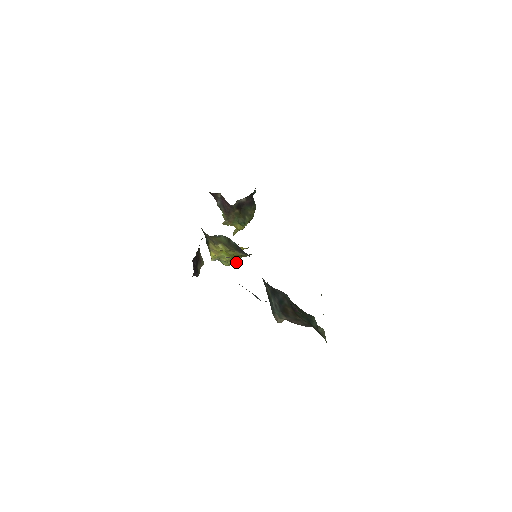
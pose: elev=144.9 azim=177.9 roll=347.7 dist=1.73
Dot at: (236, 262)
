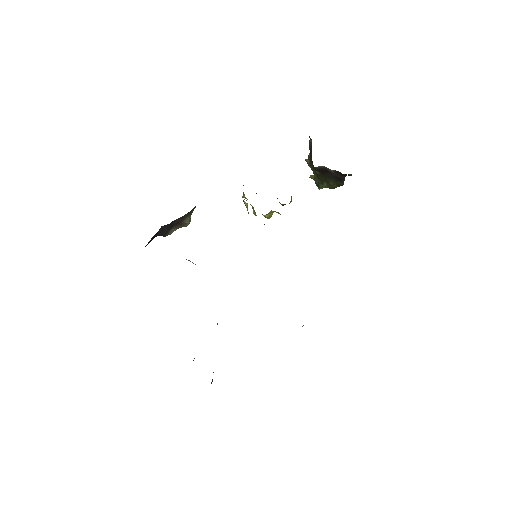
Dot at: (268, 217)
